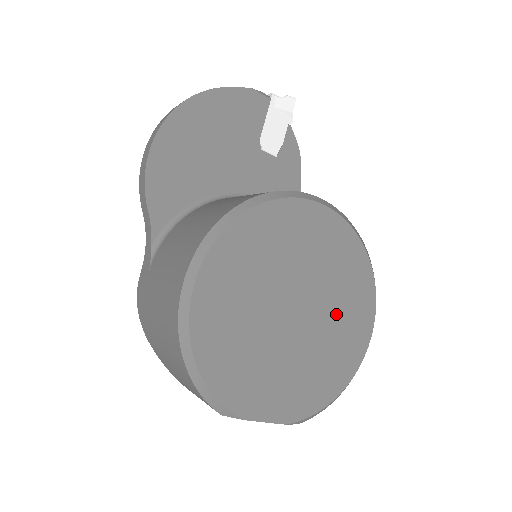
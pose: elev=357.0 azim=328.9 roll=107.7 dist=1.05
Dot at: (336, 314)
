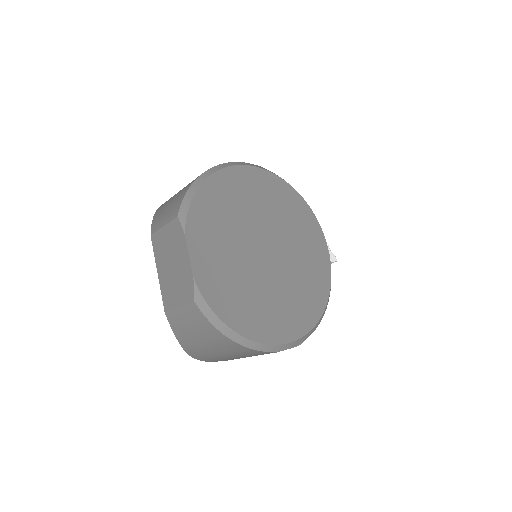
Dot at: (282, 293)
